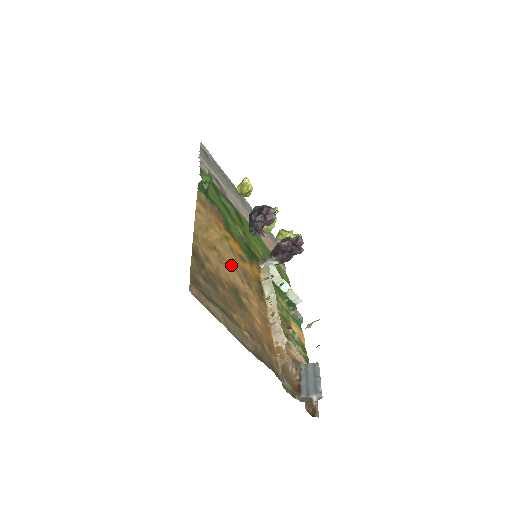
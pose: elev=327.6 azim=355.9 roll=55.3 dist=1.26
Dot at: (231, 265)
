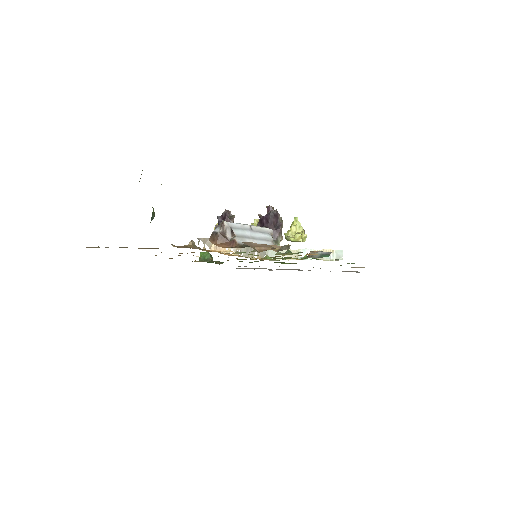
Dot at: occluded
